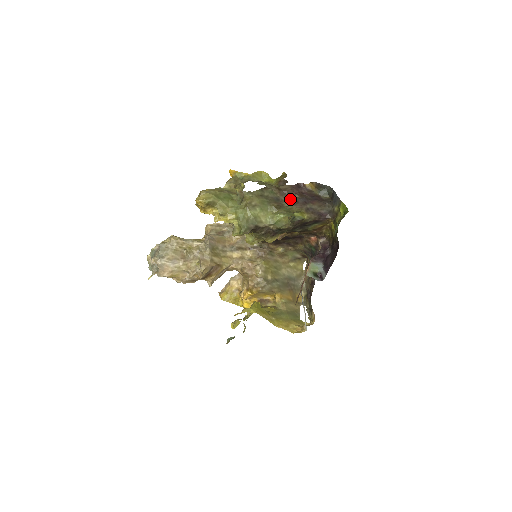
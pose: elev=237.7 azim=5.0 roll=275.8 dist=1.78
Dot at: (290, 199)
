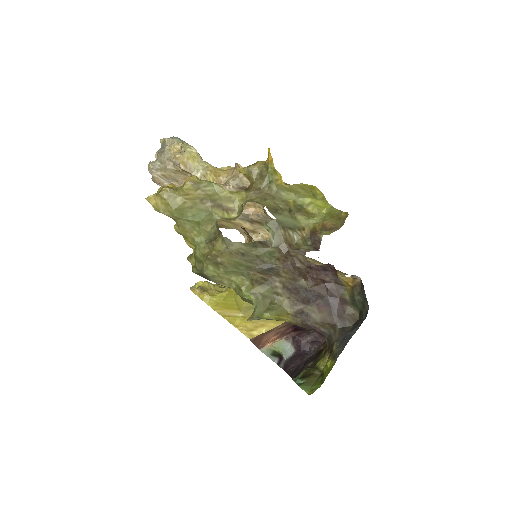
Dot at: (292, 279)
